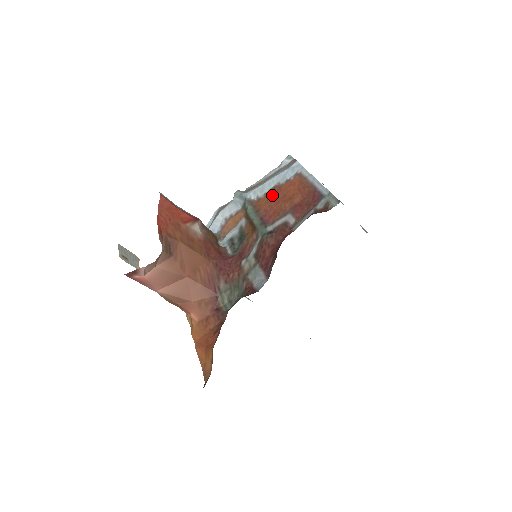
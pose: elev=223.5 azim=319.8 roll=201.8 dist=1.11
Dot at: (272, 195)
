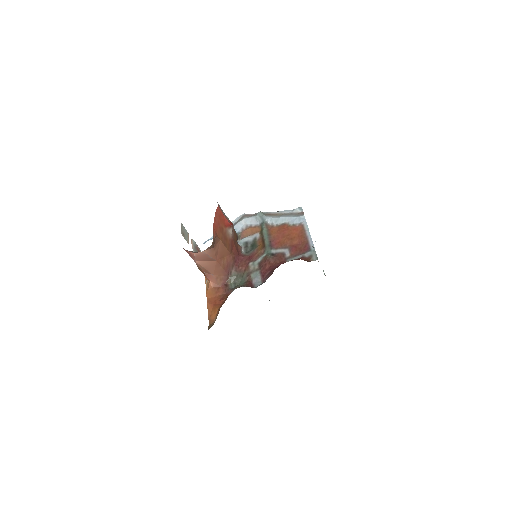
Dot at: (282, 229)
